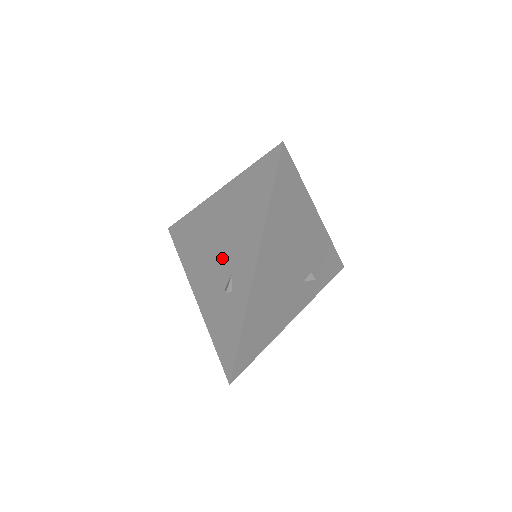
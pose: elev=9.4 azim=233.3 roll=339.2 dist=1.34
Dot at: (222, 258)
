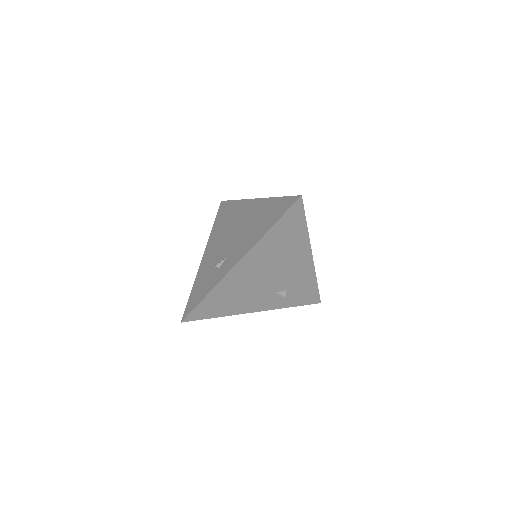
Dot at: (229, 243)
